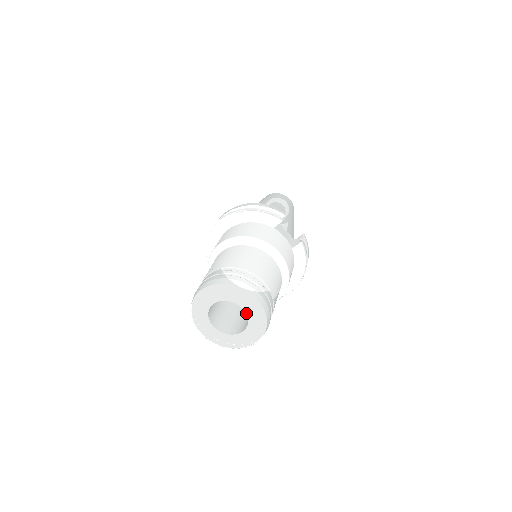
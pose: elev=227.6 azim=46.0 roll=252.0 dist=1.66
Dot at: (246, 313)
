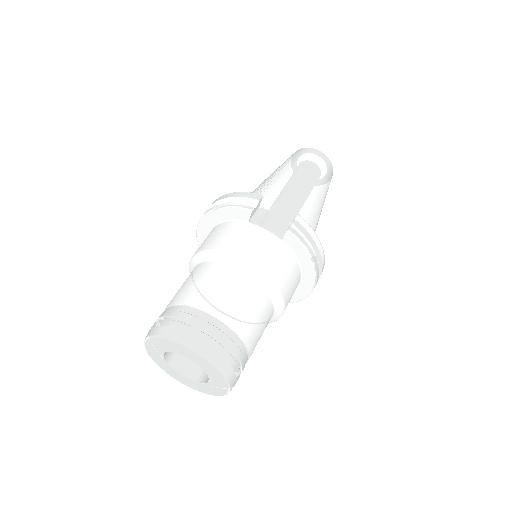
Dot at: (195, 362)
